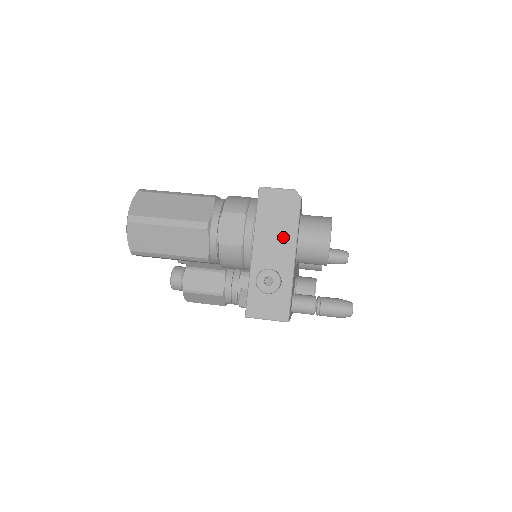
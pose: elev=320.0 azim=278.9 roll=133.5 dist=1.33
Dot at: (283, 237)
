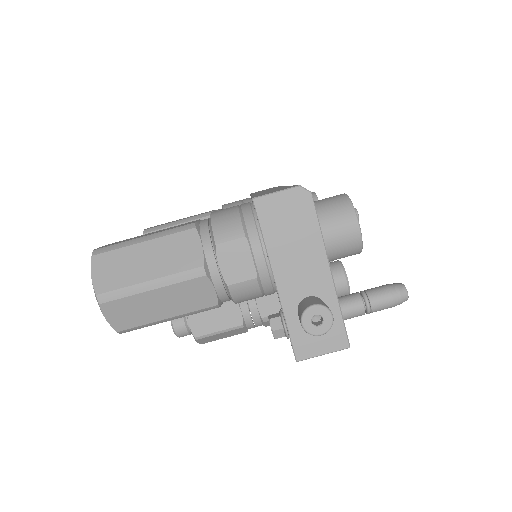
Dot at: (307, 251)
